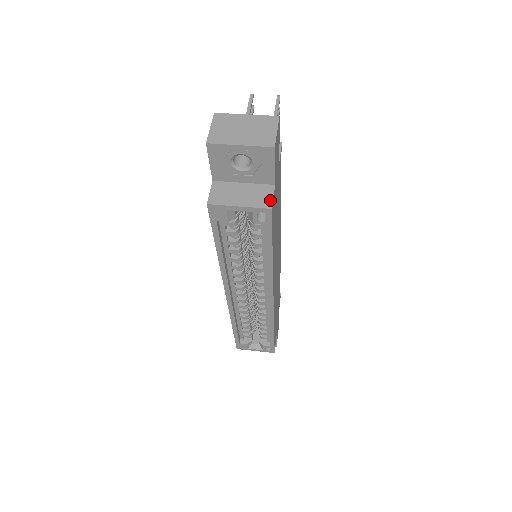
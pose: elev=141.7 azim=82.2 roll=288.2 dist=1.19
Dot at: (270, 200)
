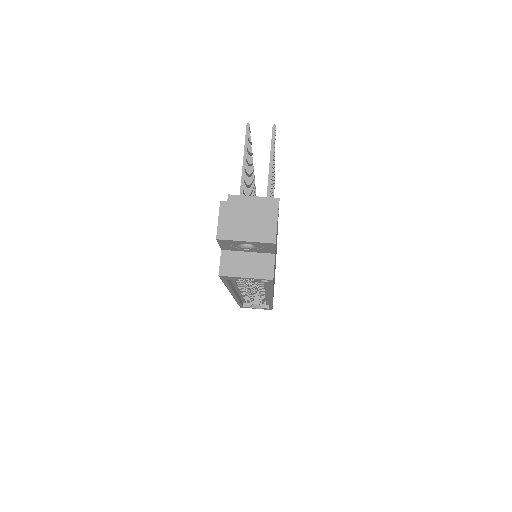
Dot at: (272, 271)
